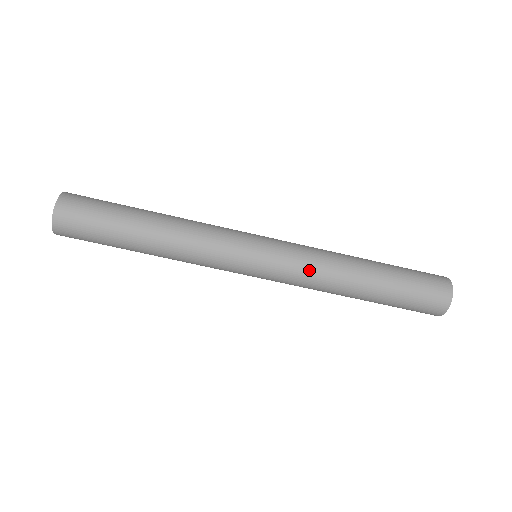
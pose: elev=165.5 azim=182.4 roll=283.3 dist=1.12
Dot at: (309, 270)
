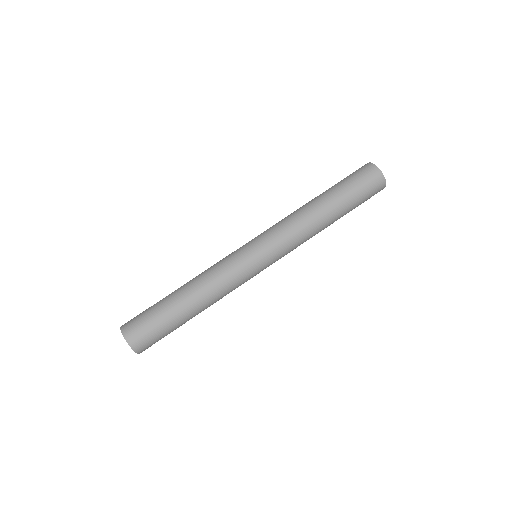
Dot at: (288, 230)
